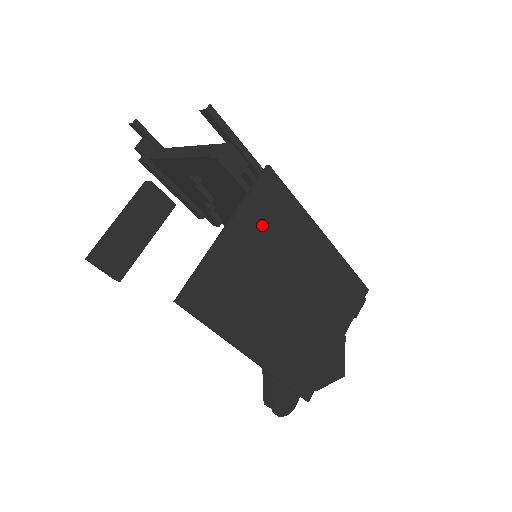
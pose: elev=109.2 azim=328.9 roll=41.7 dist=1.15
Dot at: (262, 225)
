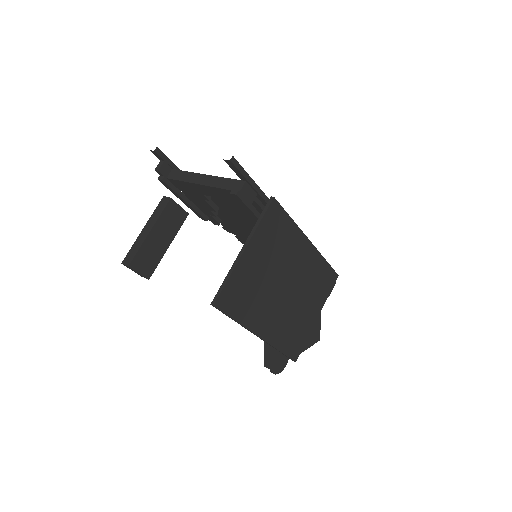
Dot at: (268, 241)
